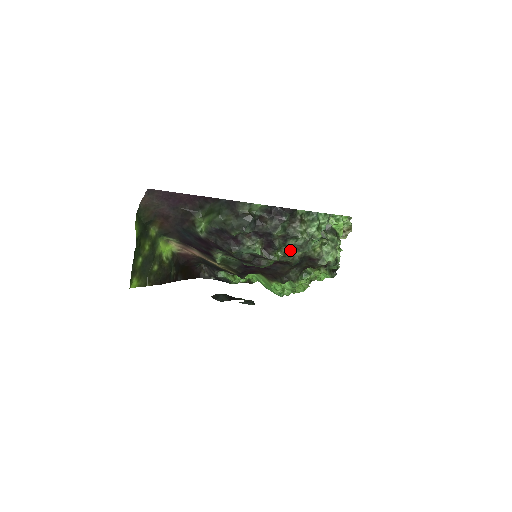
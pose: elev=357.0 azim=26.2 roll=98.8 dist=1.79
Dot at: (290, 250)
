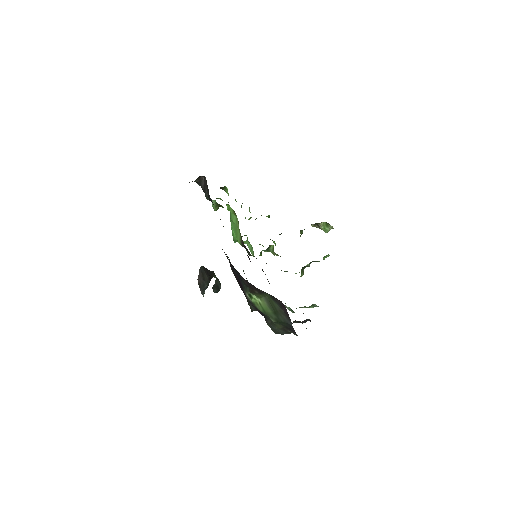
Dot at: occluded
